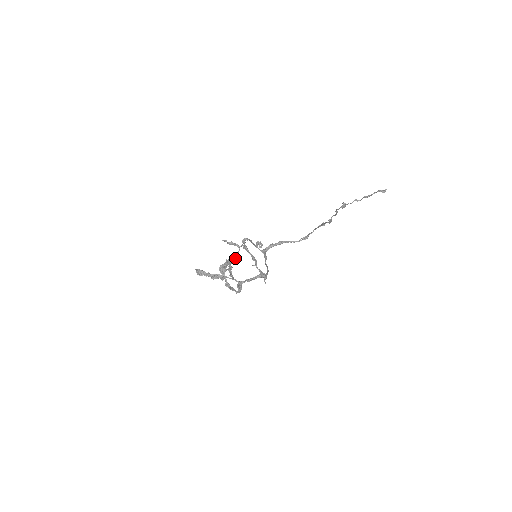
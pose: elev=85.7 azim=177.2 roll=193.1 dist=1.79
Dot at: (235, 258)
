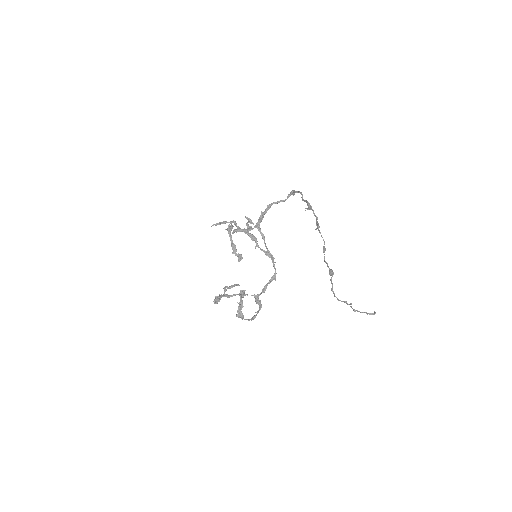
Dot at: (231, 229)
